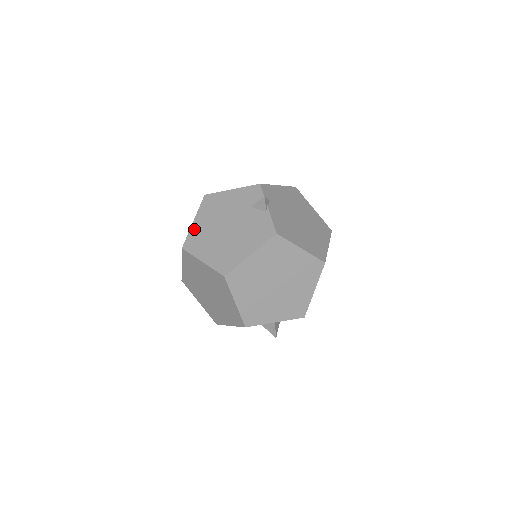
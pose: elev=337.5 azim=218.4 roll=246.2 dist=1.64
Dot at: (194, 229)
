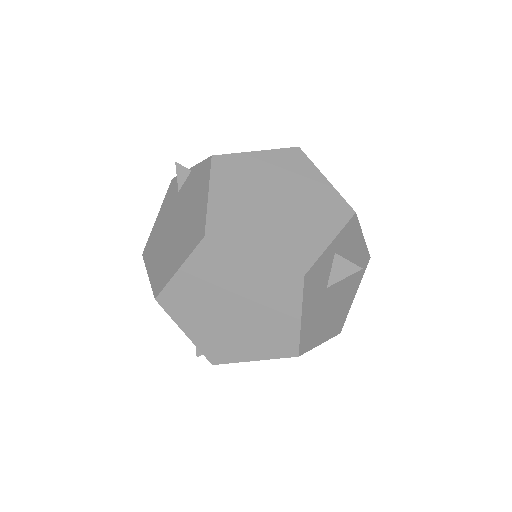
Dot at: (152, 275)
